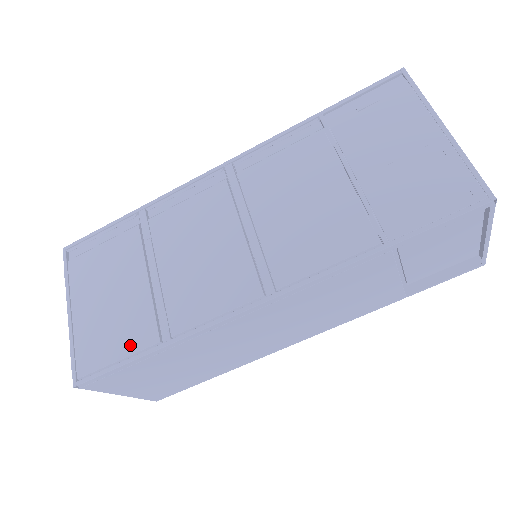
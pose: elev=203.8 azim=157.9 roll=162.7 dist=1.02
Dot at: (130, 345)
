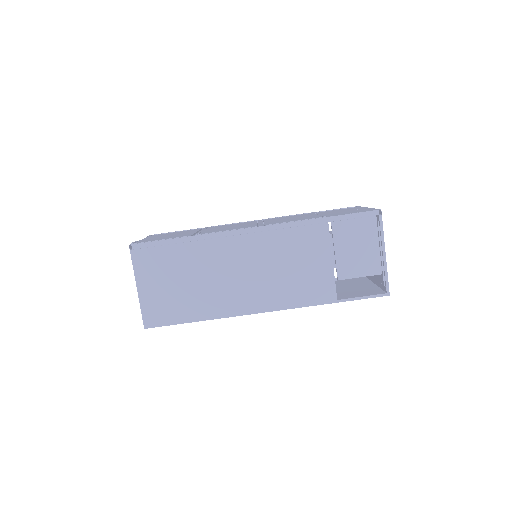
Dot at: (173, 237)
